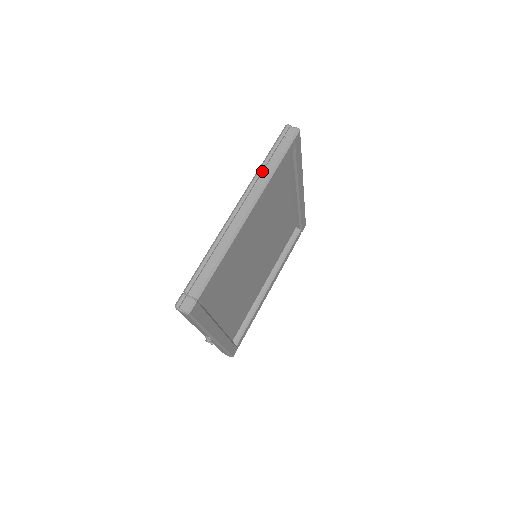
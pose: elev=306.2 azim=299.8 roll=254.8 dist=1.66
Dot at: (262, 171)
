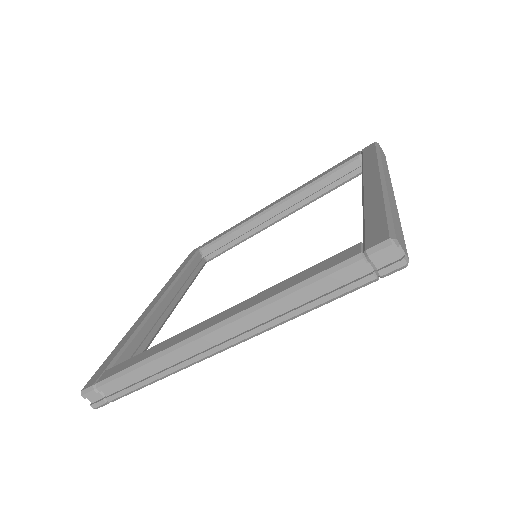
Dot at: (285, 301)
